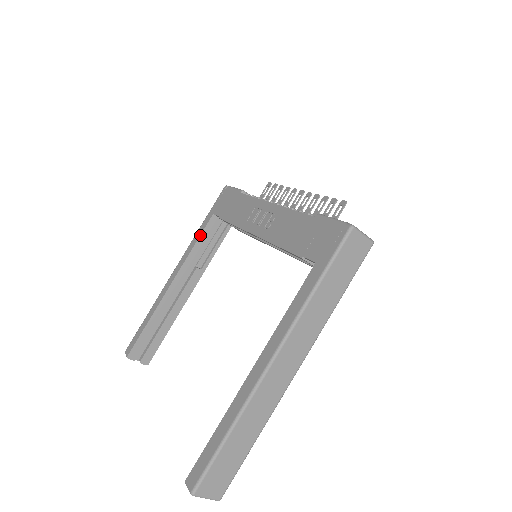
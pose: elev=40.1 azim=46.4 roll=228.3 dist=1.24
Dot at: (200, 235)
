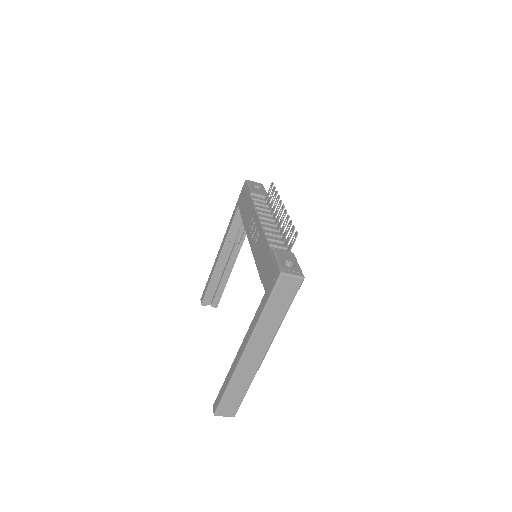
Dot at: (232, 222)
